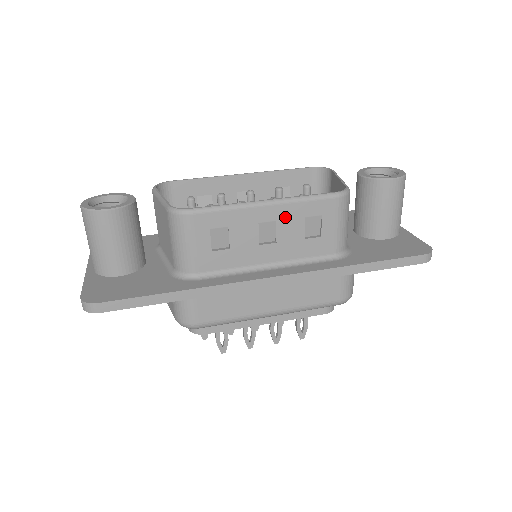
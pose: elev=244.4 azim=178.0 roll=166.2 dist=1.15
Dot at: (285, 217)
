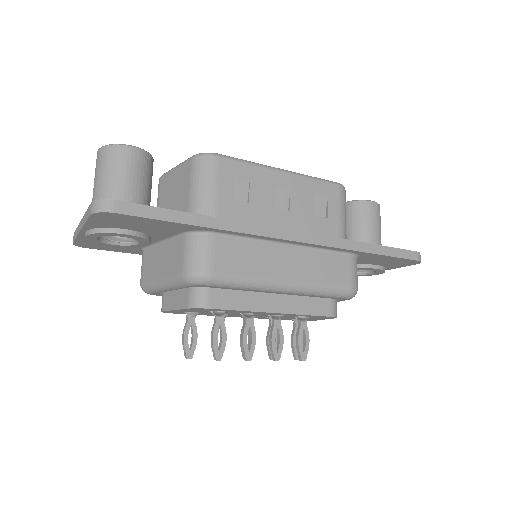
Dot at: (298, 188)
